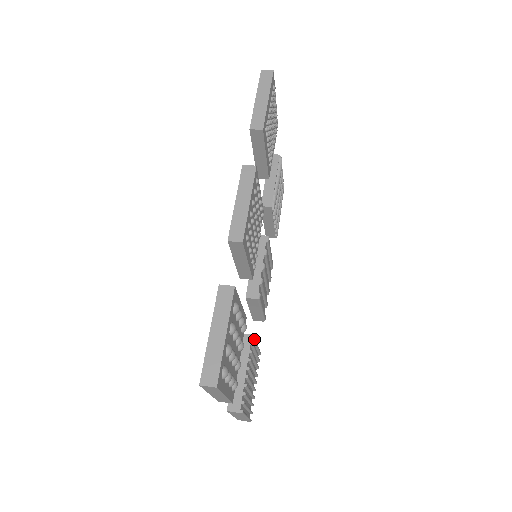
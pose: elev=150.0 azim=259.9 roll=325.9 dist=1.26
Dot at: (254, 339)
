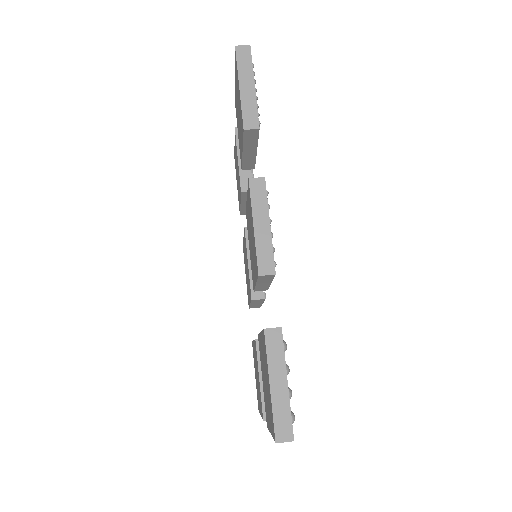
Dot at: occluded
